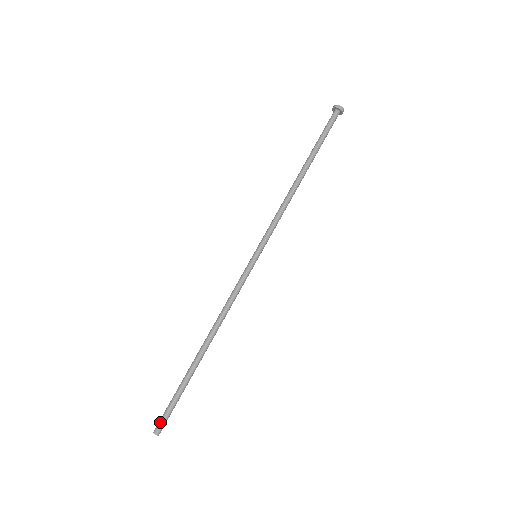
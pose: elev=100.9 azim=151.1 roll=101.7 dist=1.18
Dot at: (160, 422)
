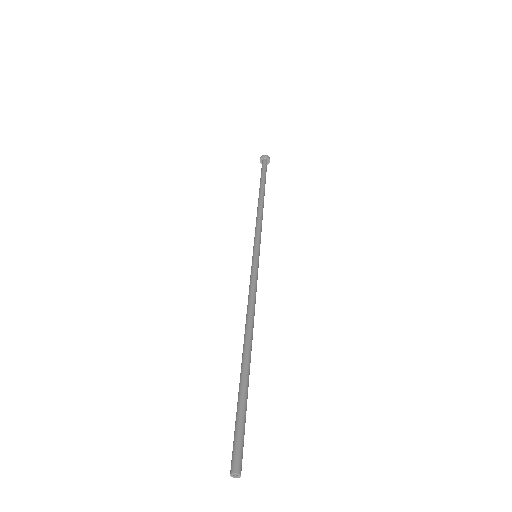
Dot at: occluded
